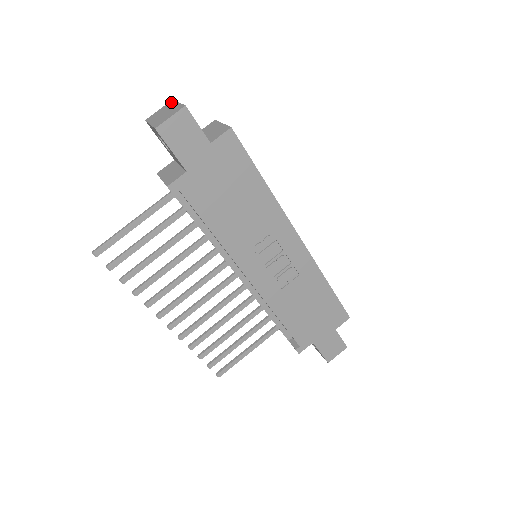
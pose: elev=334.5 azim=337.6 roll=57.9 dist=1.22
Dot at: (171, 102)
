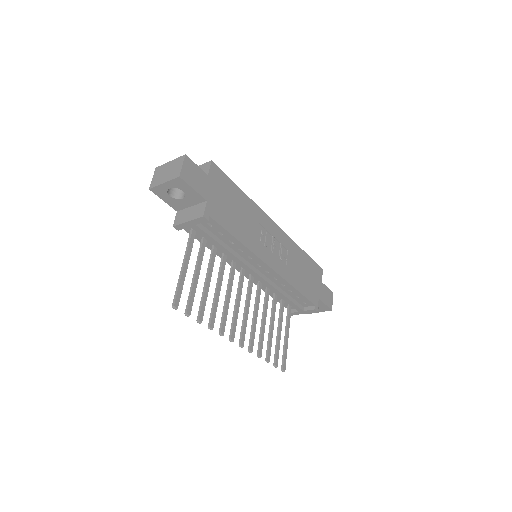
Dot at: (159, 168)
